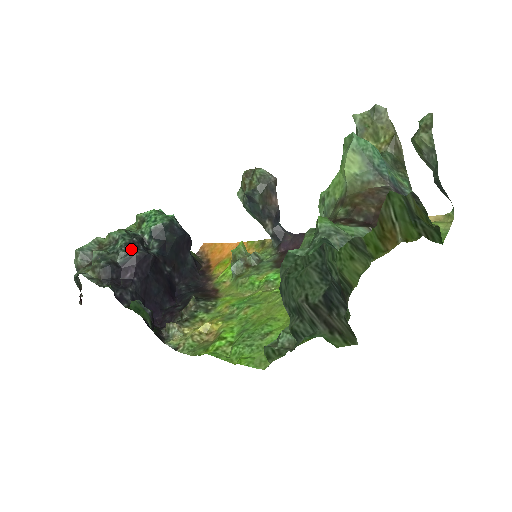
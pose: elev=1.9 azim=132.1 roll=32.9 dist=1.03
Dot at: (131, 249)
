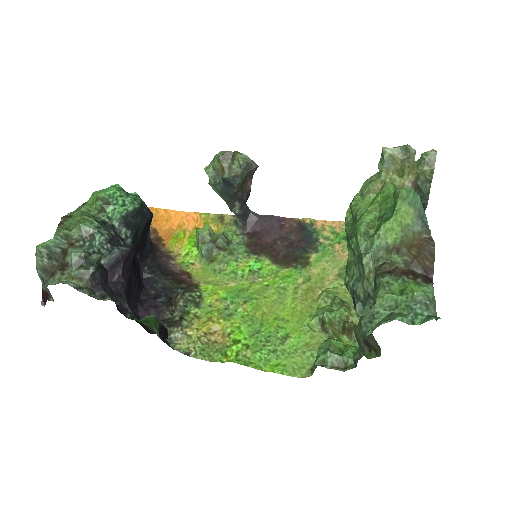
Dot at: (114, 247)
